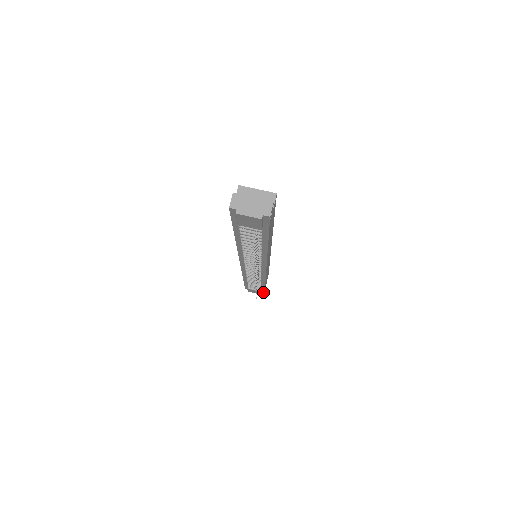
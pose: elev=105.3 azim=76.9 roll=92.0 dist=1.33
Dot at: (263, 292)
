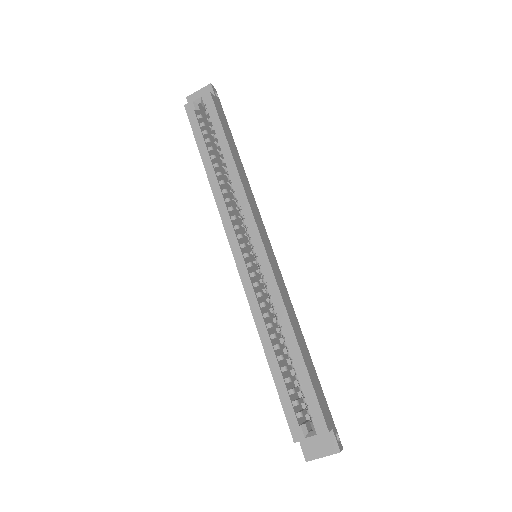
Dot at: occluded
